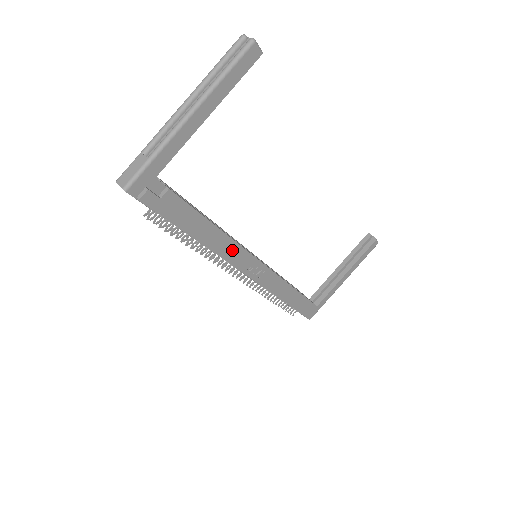
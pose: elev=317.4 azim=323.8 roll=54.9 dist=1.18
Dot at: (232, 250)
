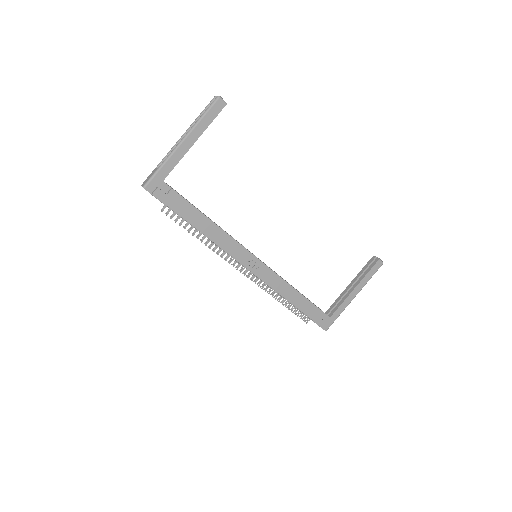
Dot at: (229, 243)
